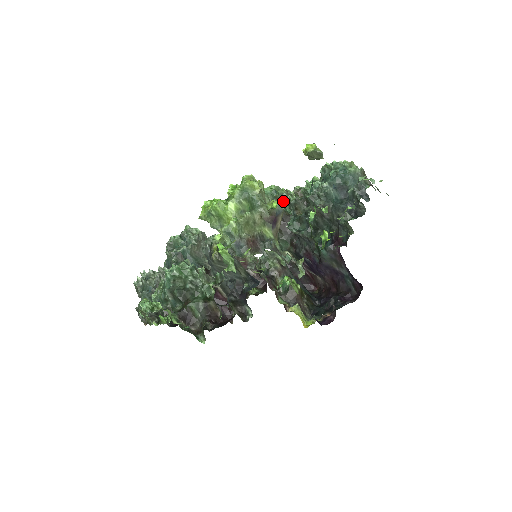
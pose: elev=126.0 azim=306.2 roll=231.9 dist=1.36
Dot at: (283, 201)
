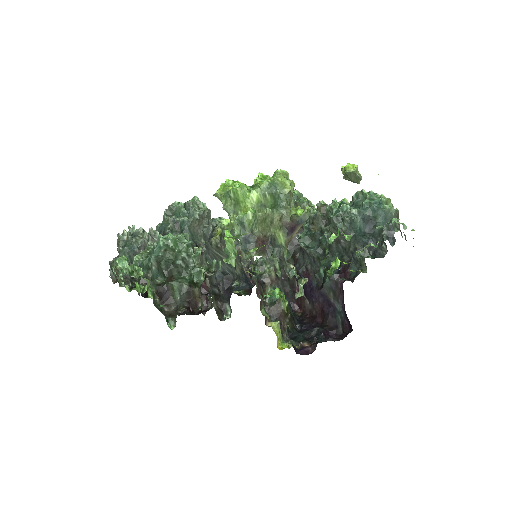
Dot at: occluded
